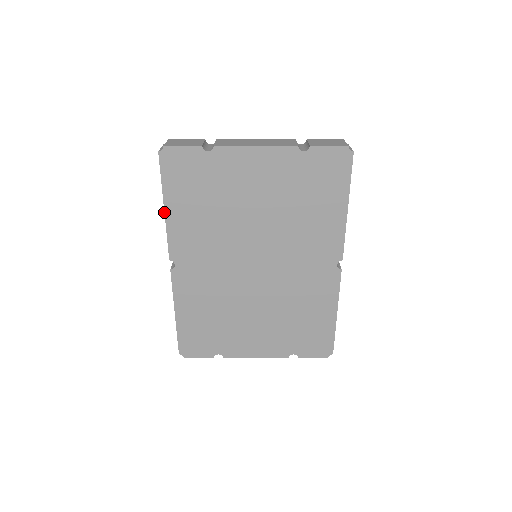
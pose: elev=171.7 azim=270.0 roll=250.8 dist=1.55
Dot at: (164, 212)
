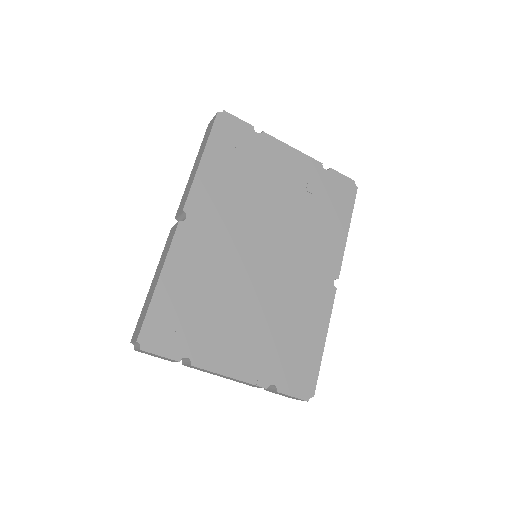
Dot at: (199, 162)
